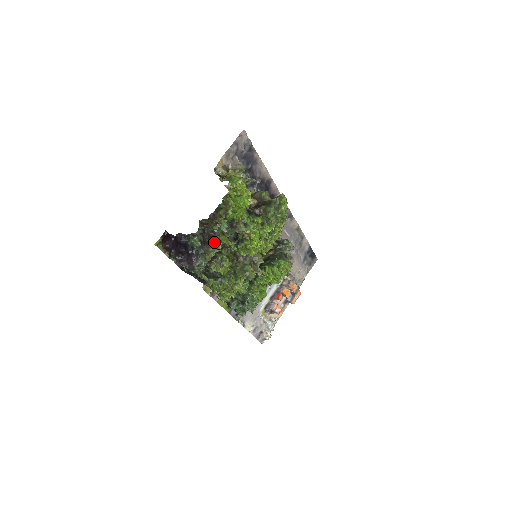
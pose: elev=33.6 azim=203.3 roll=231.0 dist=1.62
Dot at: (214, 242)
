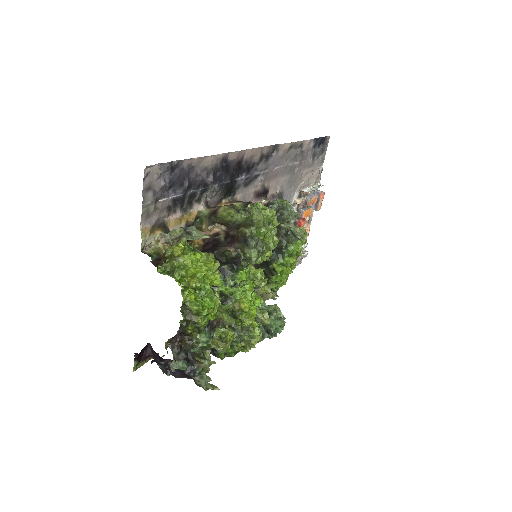
Dot at: (201, 347)
